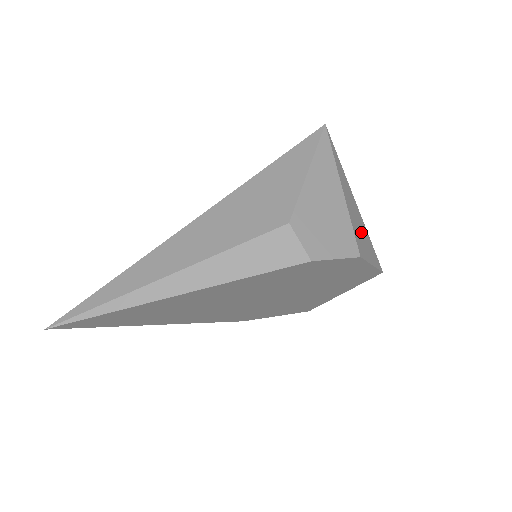
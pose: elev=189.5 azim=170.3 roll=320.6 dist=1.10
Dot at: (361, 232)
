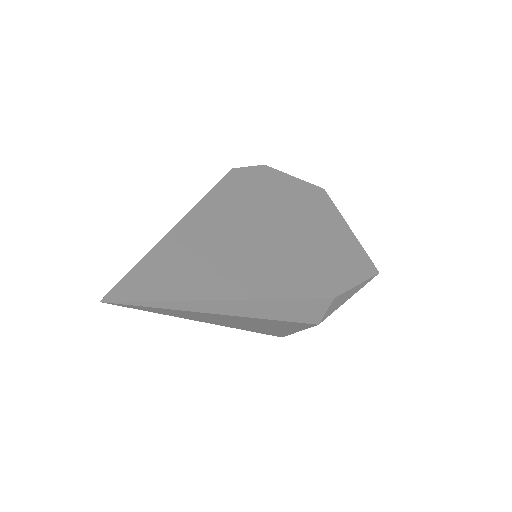
Dot at: occluded
